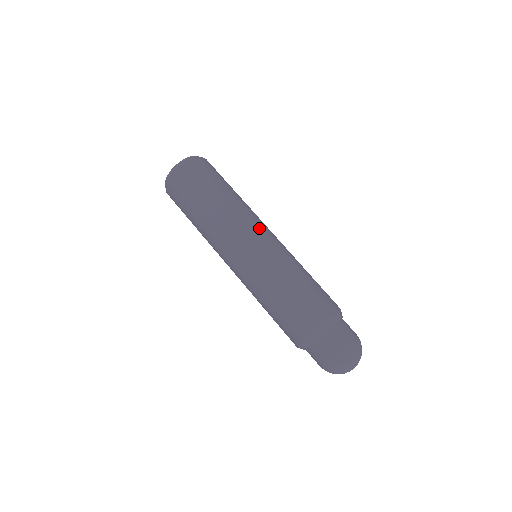
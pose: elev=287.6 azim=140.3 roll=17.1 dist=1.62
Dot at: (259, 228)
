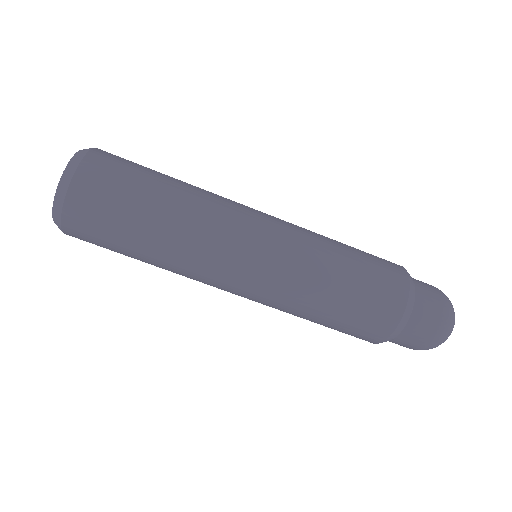
Dot at: (235, 261)
